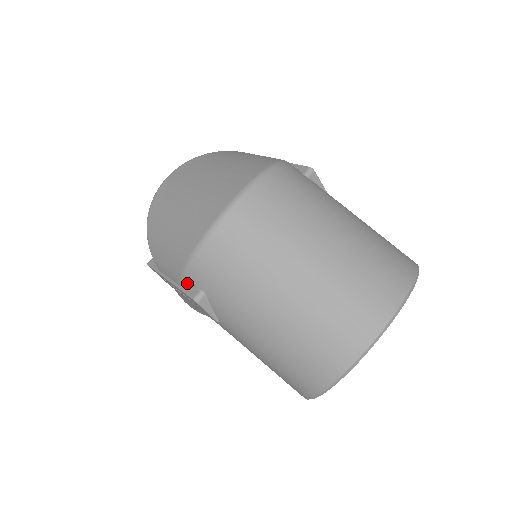
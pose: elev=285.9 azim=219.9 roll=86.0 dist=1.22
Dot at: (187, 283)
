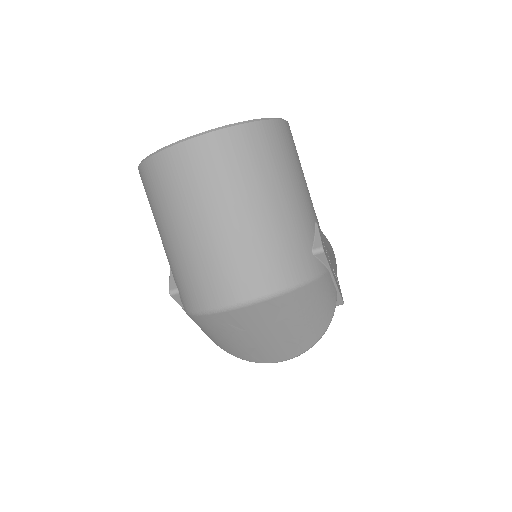
Dot at: occluded
